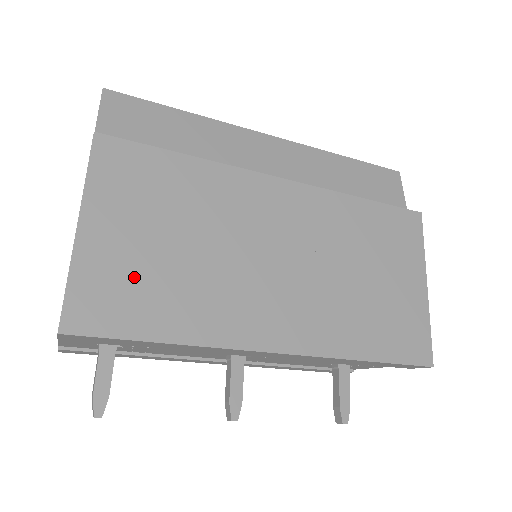
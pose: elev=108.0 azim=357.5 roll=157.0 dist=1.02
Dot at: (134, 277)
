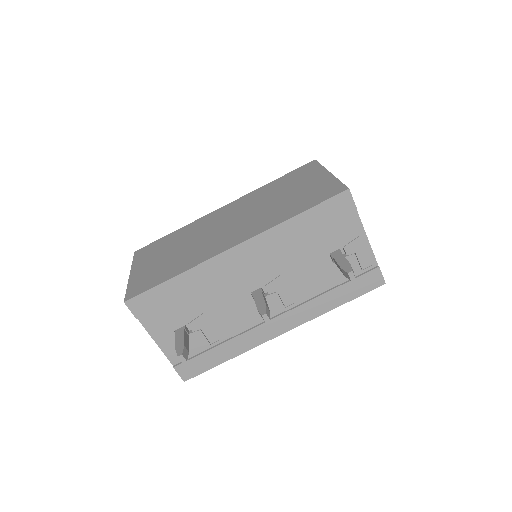
Dot at: (155, 271)
